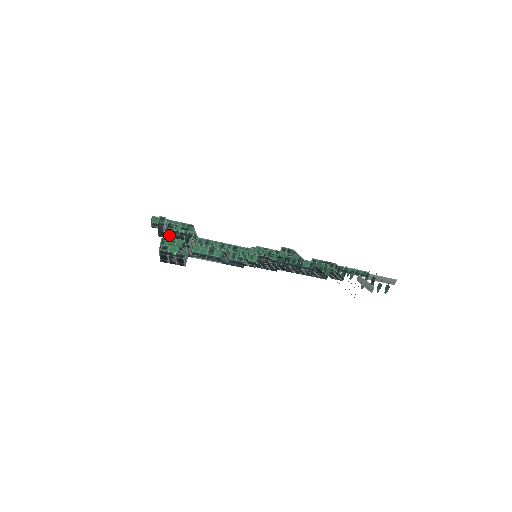
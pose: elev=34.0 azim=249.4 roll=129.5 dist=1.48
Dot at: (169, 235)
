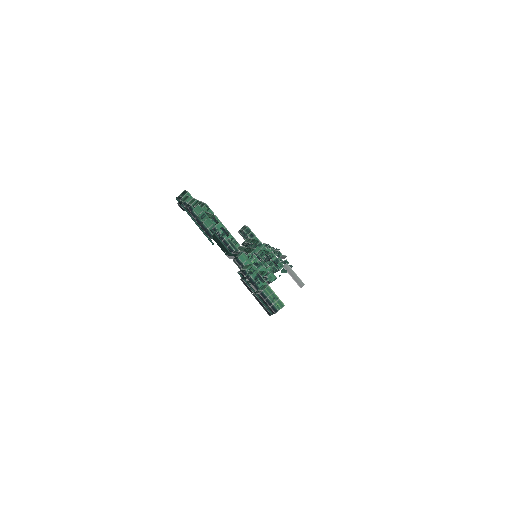
Dot at: (204, 229)
